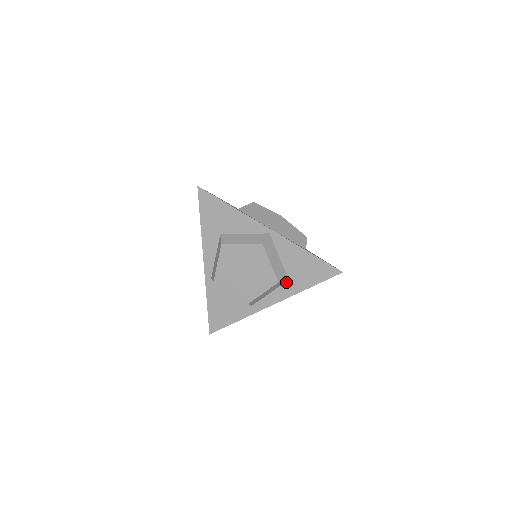
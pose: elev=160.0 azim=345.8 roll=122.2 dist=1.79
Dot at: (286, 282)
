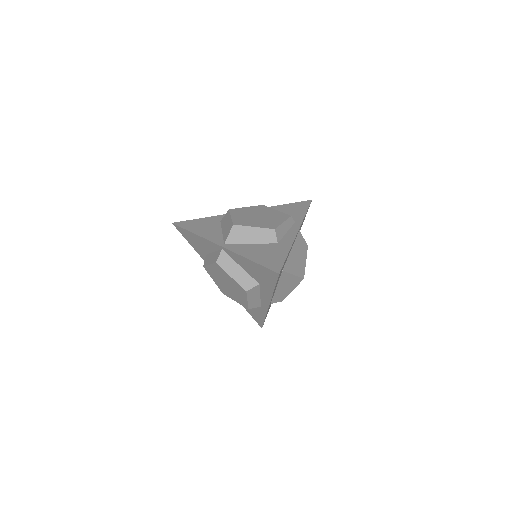
Dot at: (260, 286)
